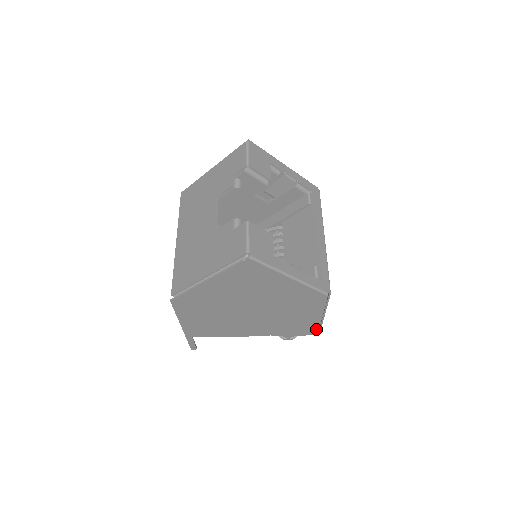
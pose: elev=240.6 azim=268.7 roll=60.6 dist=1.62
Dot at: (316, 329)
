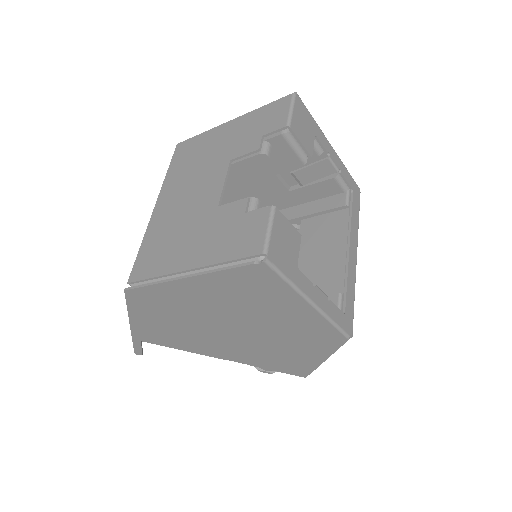
Dot at: (308, 371)
